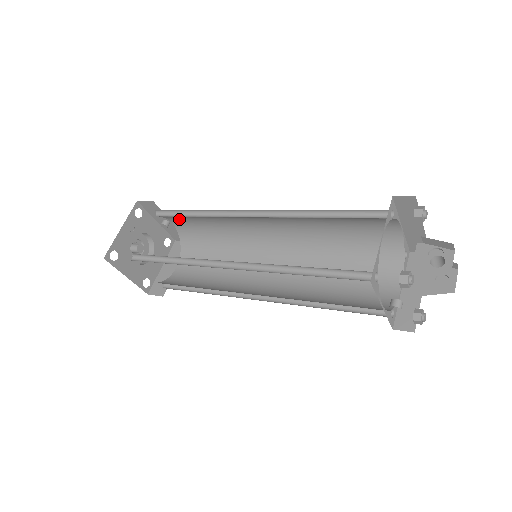
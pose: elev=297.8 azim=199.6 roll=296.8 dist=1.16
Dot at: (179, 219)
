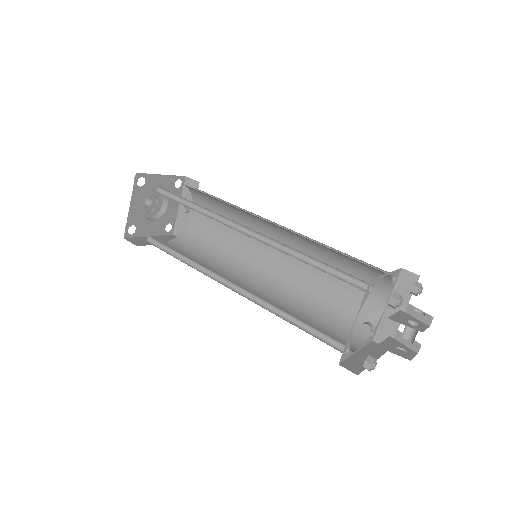
Dot at: occluded
